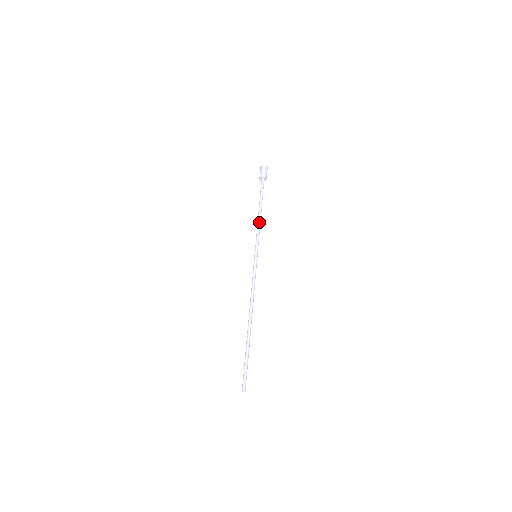
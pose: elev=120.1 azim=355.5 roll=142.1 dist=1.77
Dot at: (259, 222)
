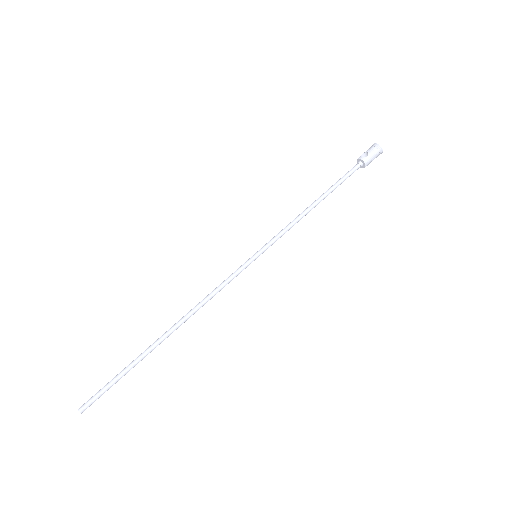
Dot at: (301, 216)
